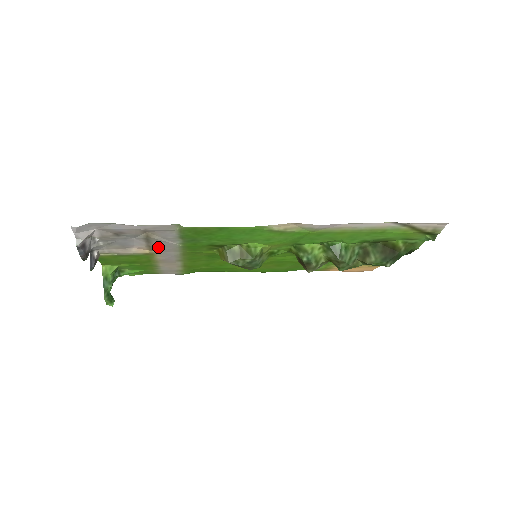
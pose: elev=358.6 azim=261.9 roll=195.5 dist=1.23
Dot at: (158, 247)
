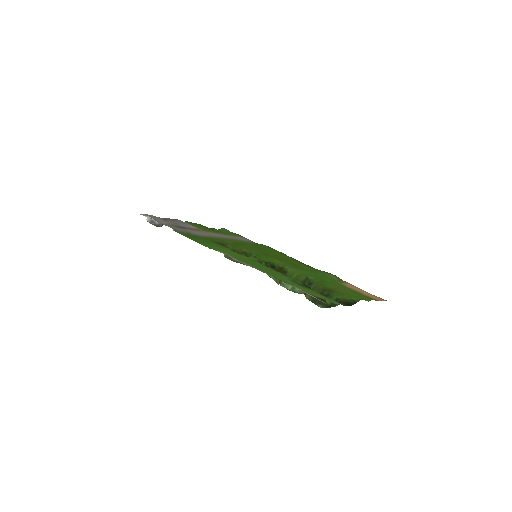
Dot at: (196, 231)
